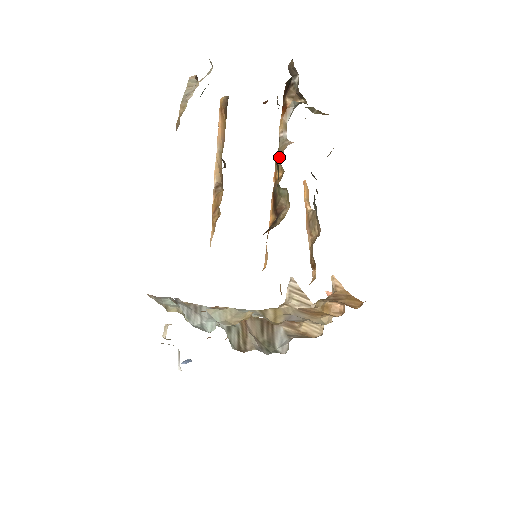
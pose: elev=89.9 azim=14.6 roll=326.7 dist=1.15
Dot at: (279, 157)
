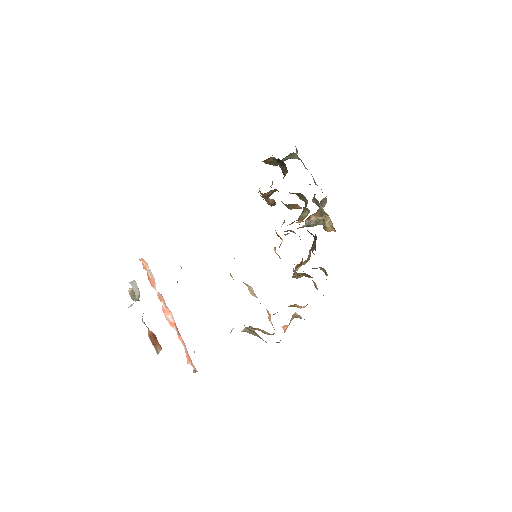
Dot at: occluded
